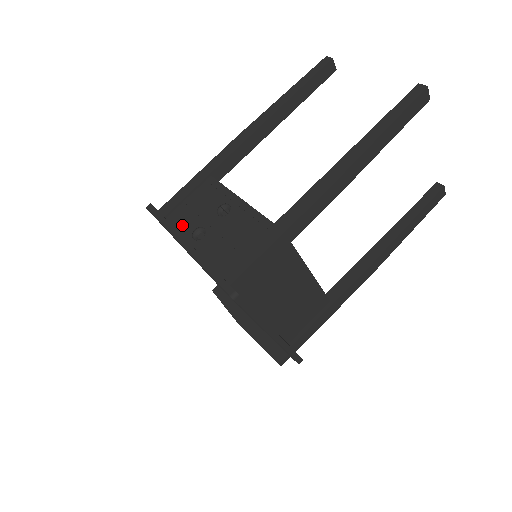
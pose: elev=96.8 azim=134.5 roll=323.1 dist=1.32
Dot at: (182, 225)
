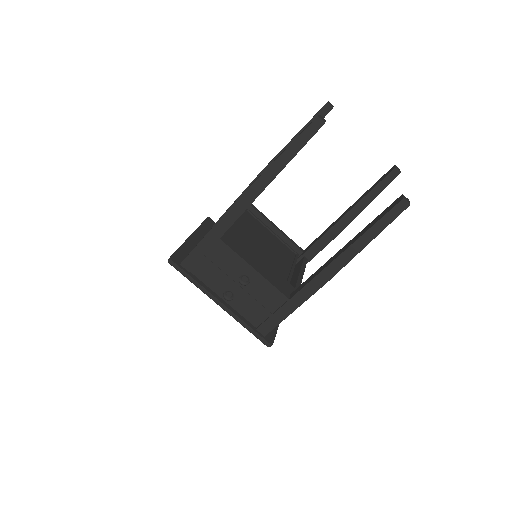
Dot at: (209, 281)
